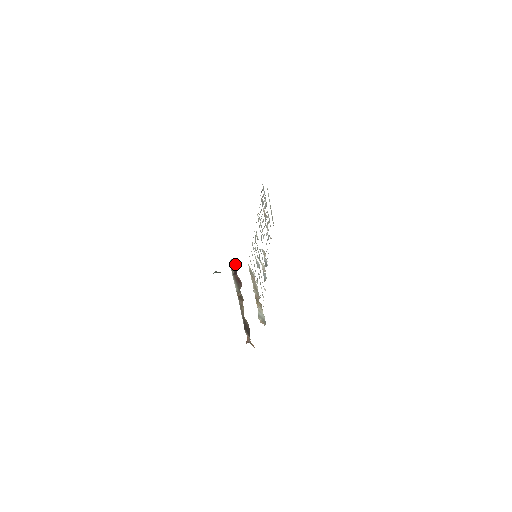
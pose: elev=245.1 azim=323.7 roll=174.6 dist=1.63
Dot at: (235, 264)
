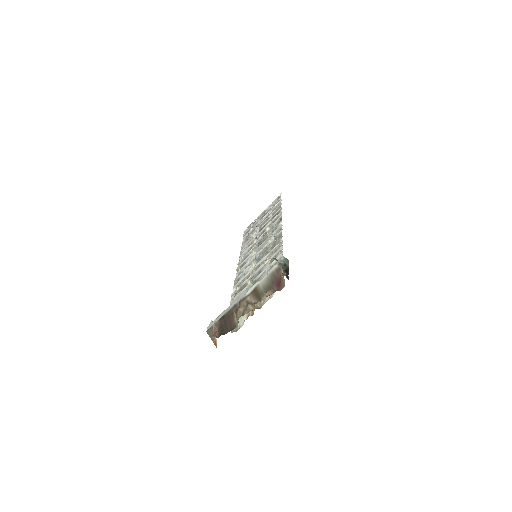
Dot at: (287, 266)
